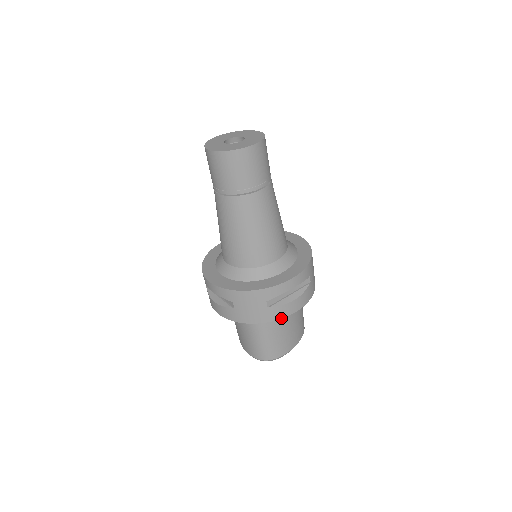
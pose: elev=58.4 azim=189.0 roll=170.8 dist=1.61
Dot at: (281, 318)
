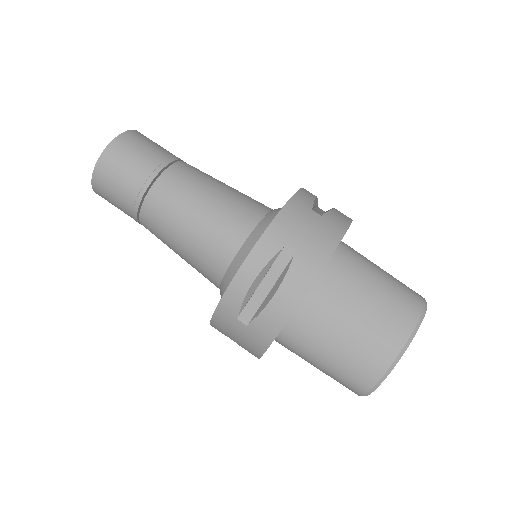
Dot at: (279, 331)
